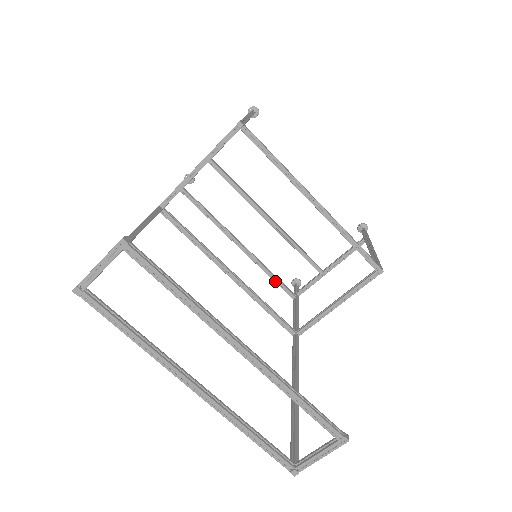
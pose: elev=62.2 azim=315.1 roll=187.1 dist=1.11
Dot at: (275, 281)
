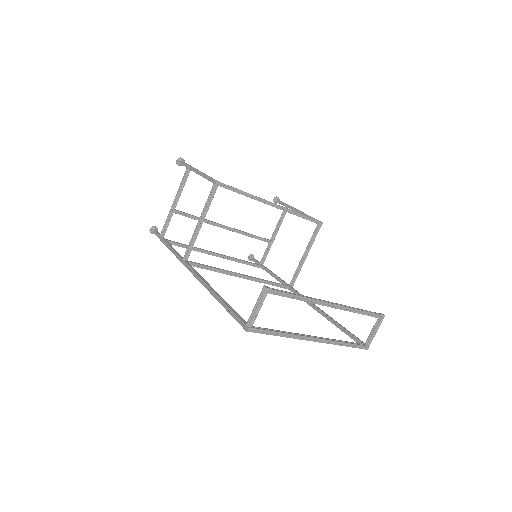
Dot at: (248, 264)
